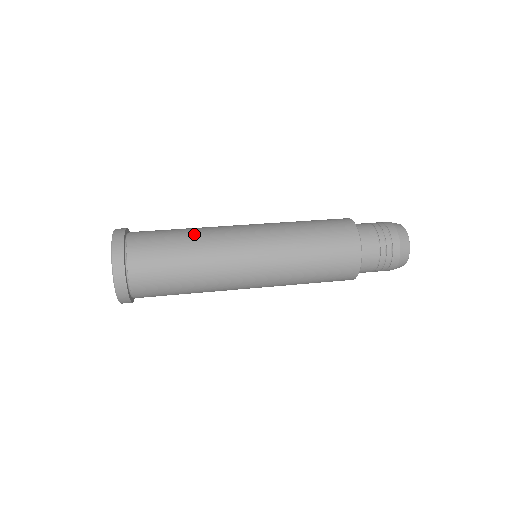
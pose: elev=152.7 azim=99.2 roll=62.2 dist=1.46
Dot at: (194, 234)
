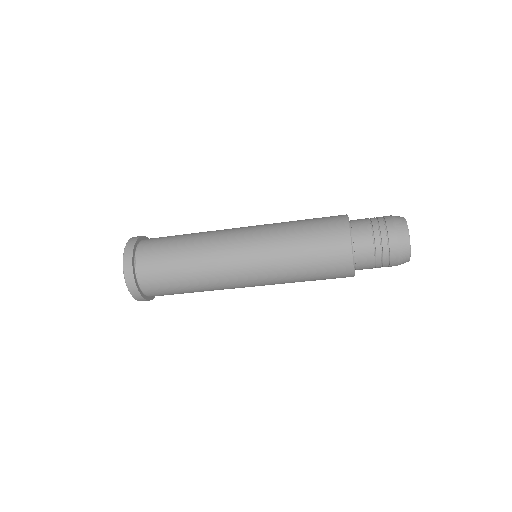
Dot at: occluded
